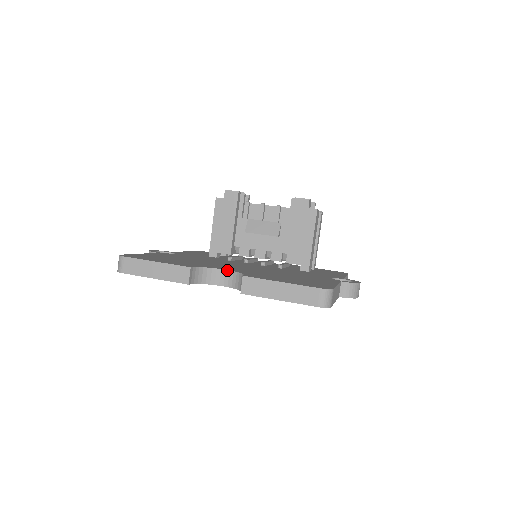
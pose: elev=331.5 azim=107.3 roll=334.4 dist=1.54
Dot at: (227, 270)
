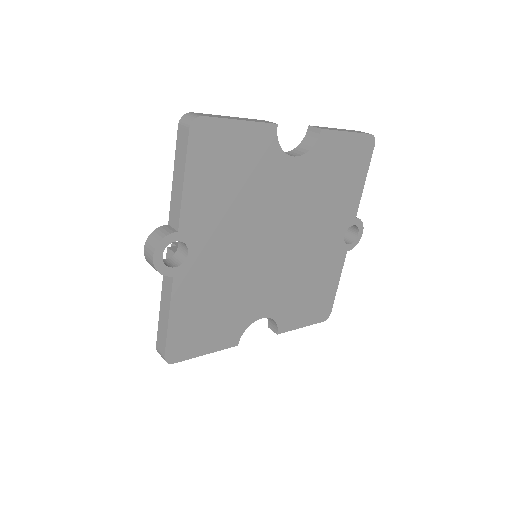
Dot at: occluded
